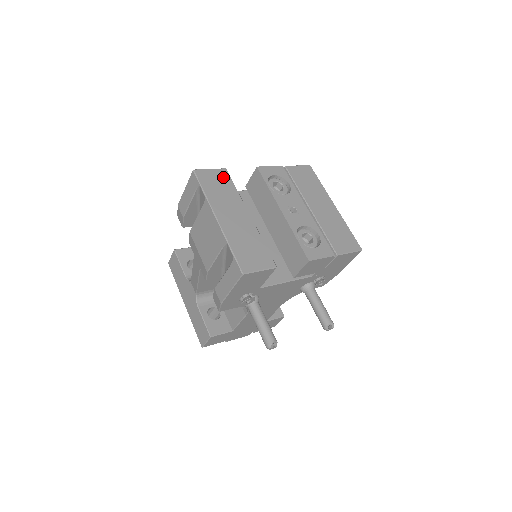
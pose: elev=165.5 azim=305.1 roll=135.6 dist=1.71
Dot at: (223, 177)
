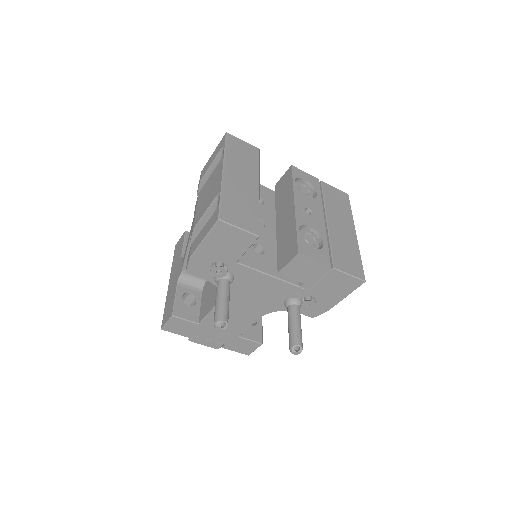
Dot at: (252, 152)
